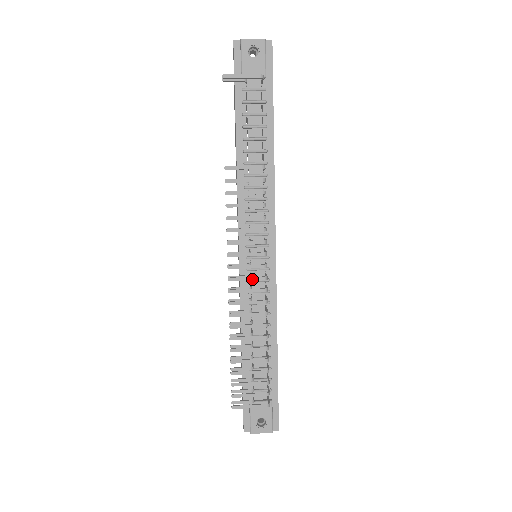
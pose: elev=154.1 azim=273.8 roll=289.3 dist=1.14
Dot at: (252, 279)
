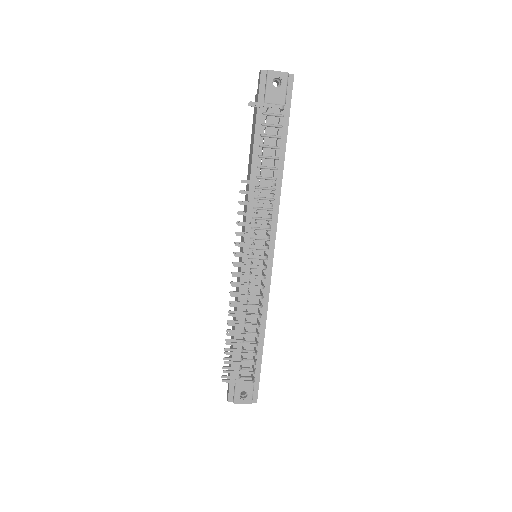
Dot at: (252, 277)
